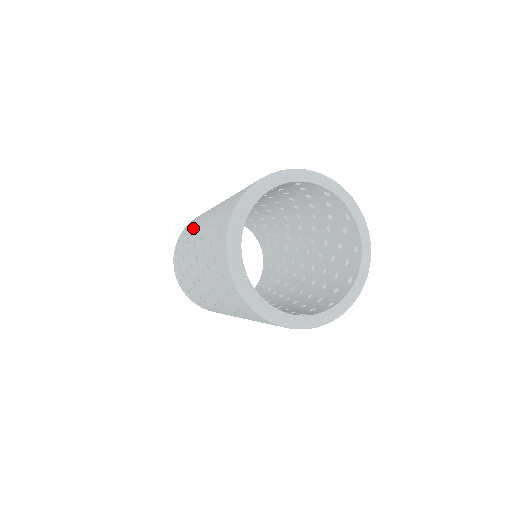
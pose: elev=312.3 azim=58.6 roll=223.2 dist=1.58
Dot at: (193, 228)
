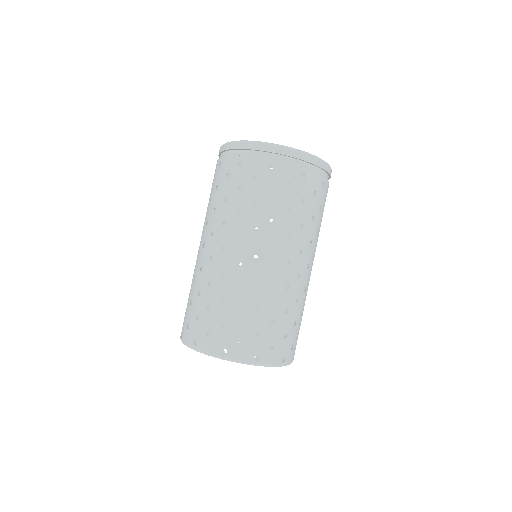
Dot at: (222, 213)
